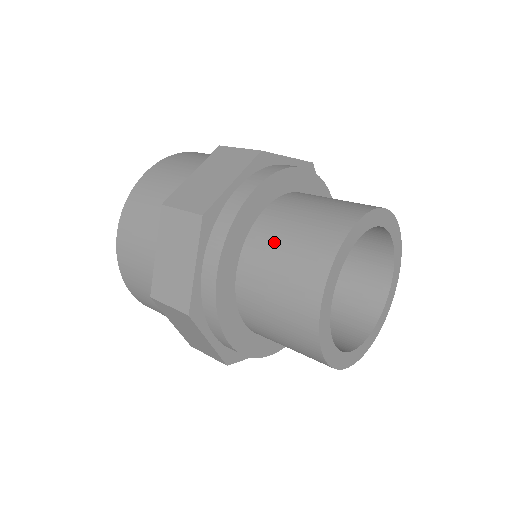
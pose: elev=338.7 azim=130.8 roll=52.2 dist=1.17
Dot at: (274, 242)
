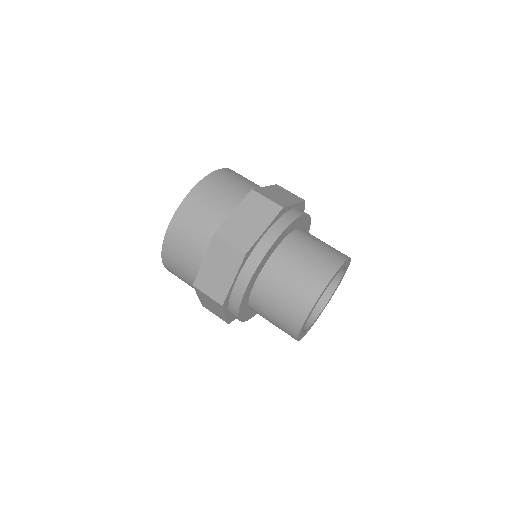
Dot at: (284, 274)
